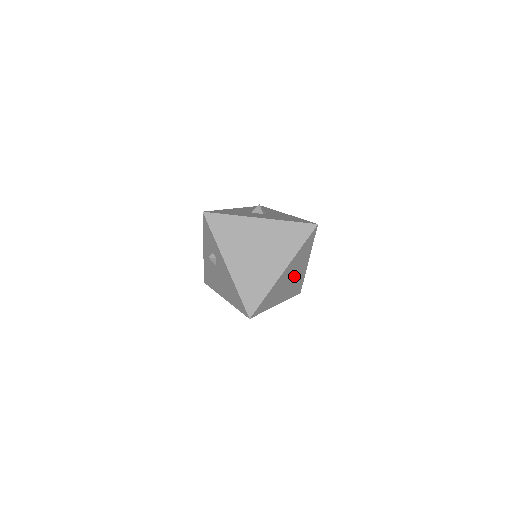
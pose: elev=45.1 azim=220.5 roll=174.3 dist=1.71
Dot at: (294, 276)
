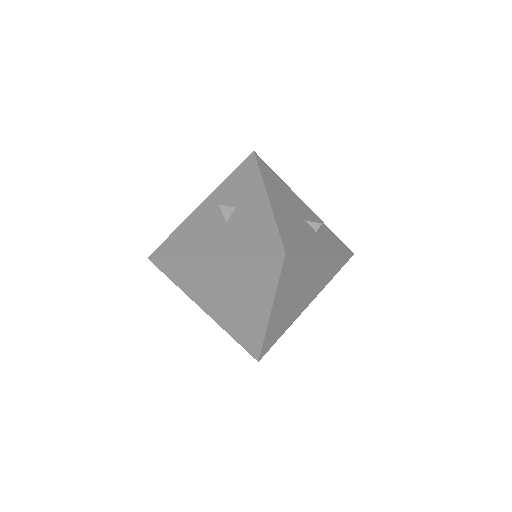
Dot at: (308, 283)
